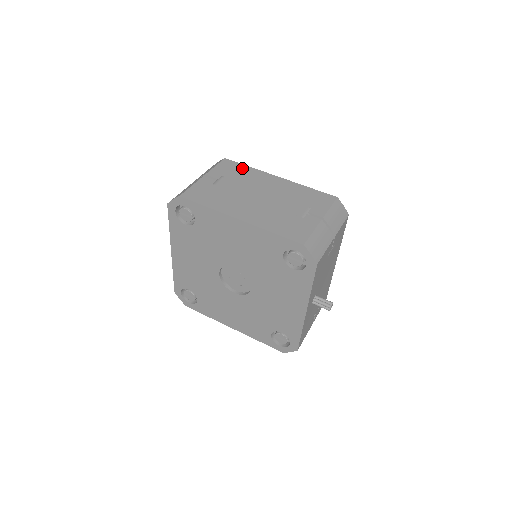
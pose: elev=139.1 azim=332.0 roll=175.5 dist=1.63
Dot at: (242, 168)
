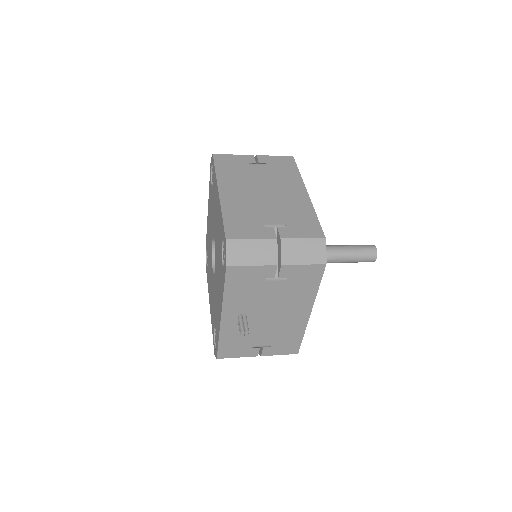
Dot at: (291, 169)
